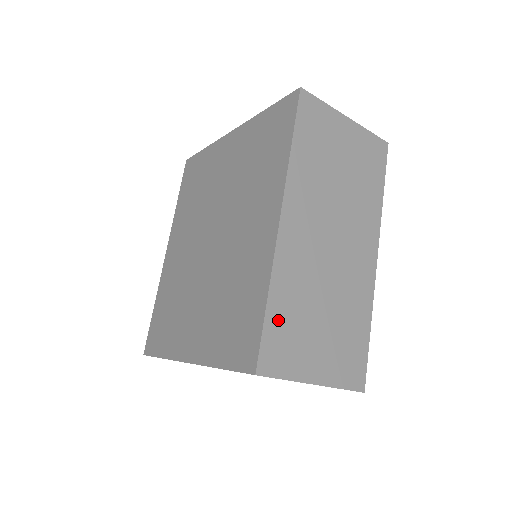
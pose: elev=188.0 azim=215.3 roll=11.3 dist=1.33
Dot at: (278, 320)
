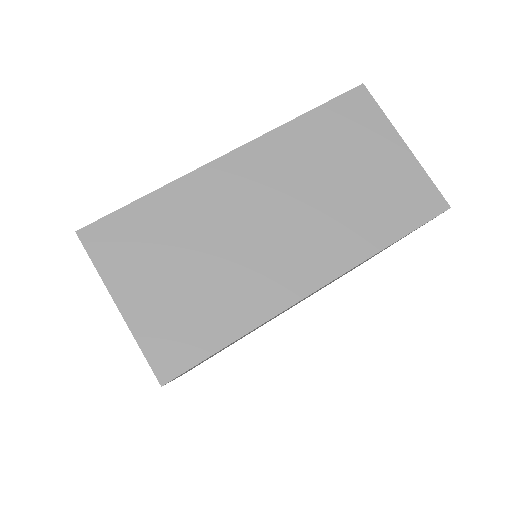
Dot at: (142, 218)
